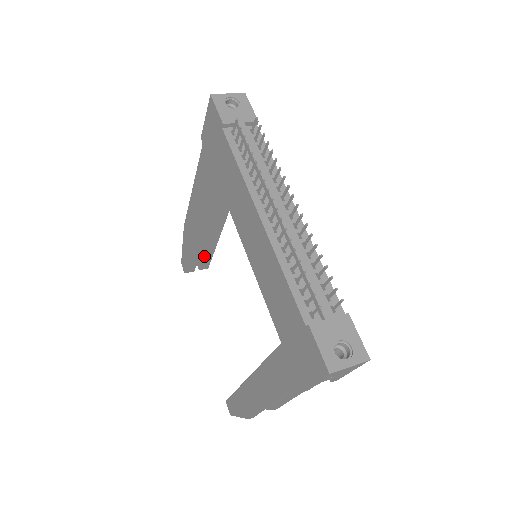
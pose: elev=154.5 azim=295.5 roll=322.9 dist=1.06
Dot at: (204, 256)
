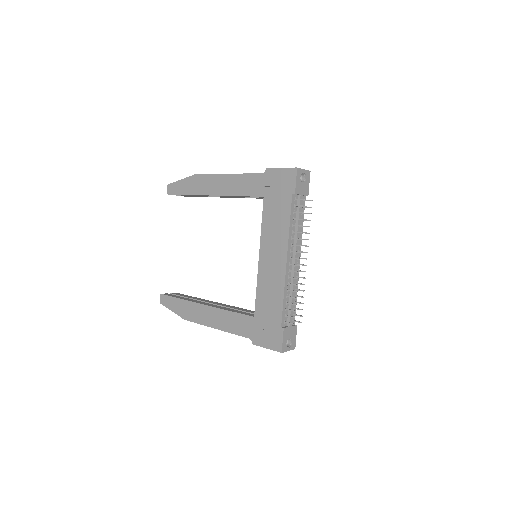
Dot at: occluded
